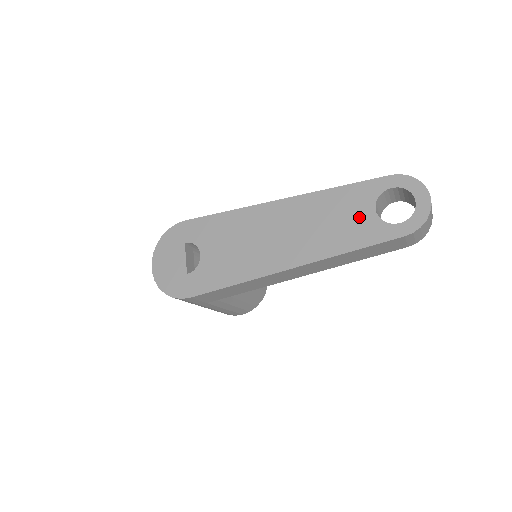
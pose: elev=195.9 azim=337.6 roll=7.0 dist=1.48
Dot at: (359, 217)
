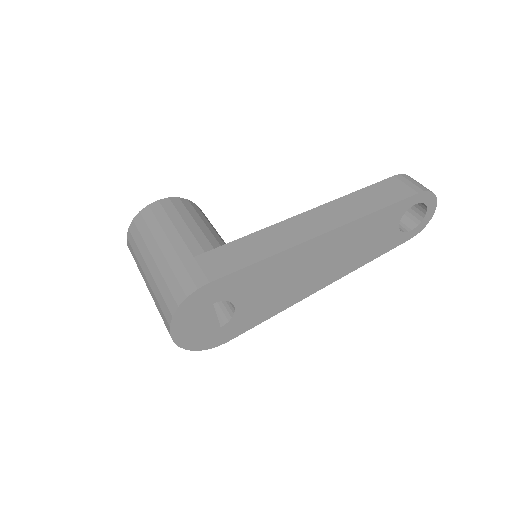
Dot at: (386, 233)
